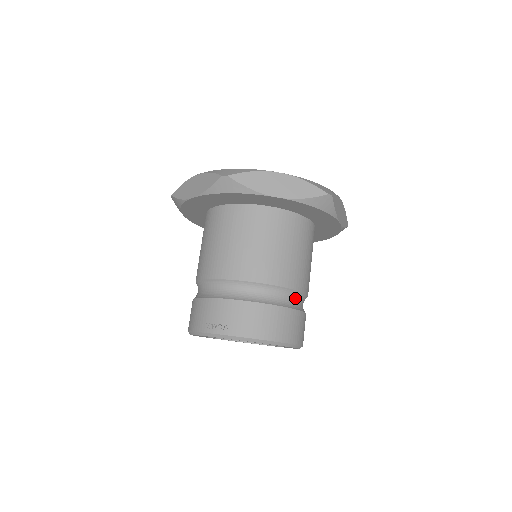
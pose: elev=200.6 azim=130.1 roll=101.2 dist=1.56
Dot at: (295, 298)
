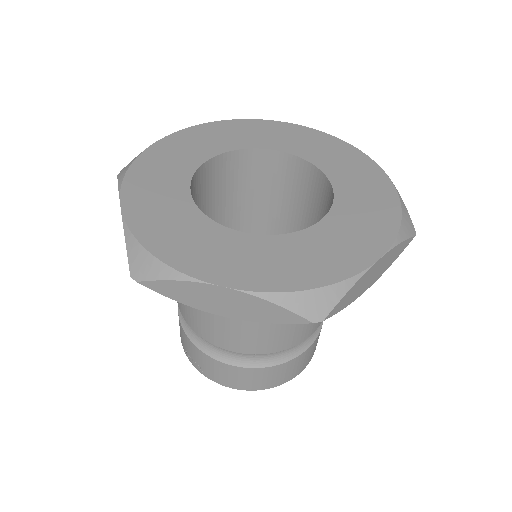
Dot at: occluded
